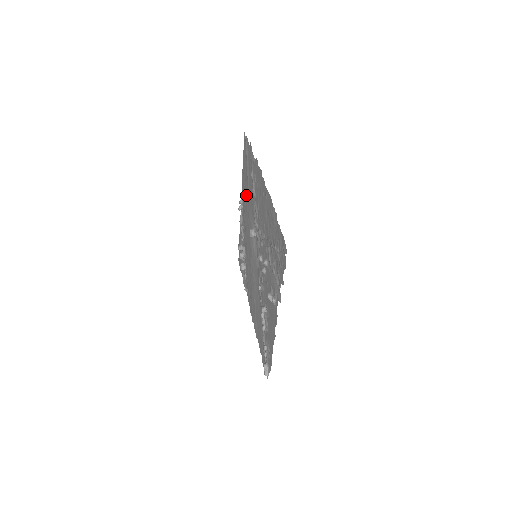
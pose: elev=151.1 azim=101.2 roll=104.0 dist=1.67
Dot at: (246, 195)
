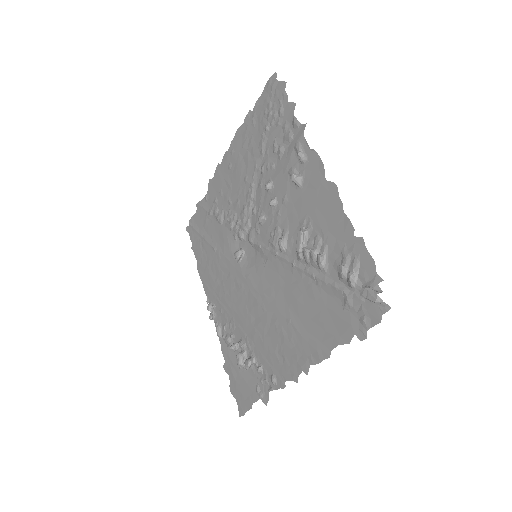
Dot at: (212, 266)
